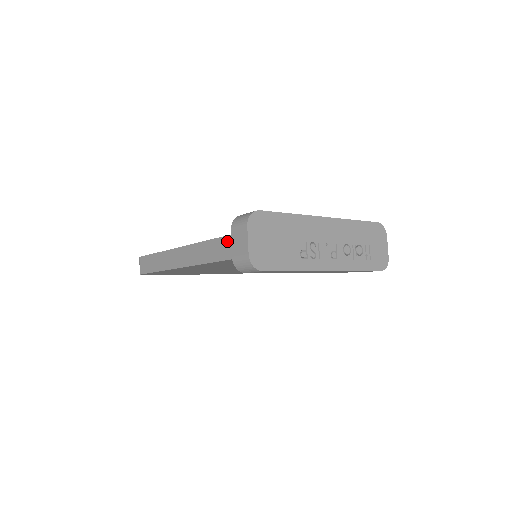
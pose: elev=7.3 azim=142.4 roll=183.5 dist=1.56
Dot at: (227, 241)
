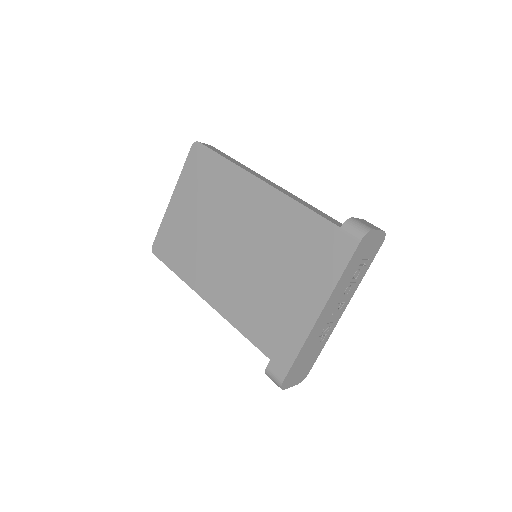
Dot at: occluded
